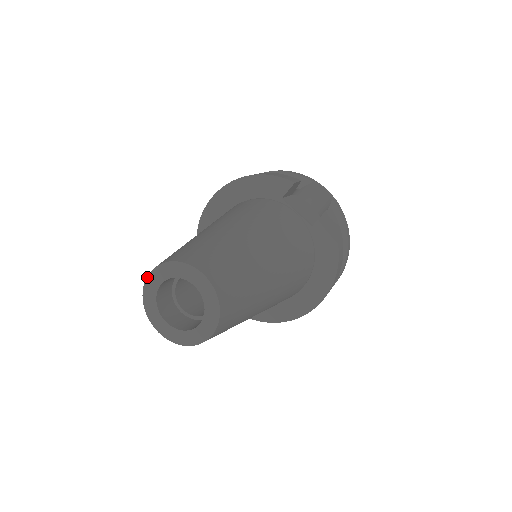
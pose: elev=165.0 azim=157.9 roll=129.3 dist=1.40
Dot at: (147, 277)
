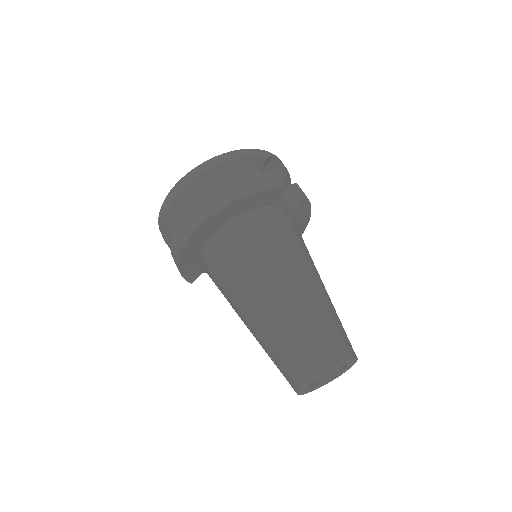
Dot at: (308, 383)
